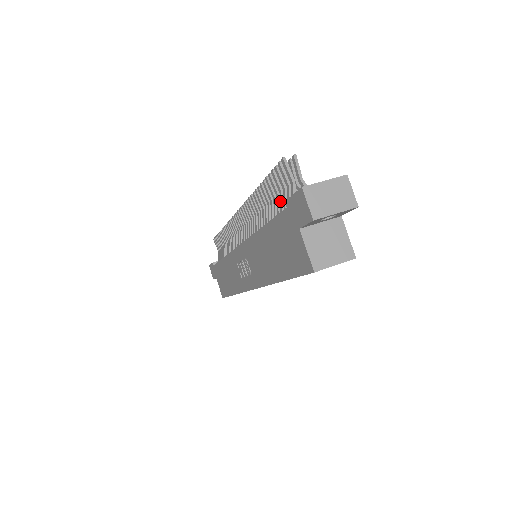
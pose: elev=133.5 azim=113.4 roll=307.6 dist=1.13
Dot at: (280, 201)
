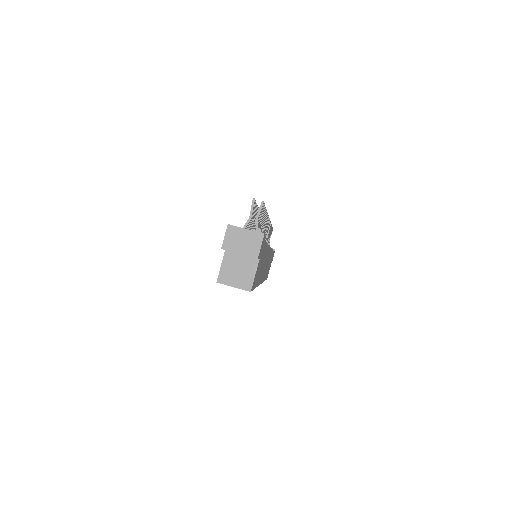
Dot at: occluded
